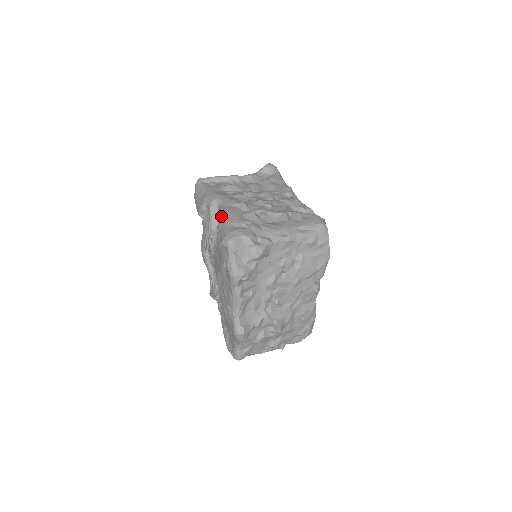
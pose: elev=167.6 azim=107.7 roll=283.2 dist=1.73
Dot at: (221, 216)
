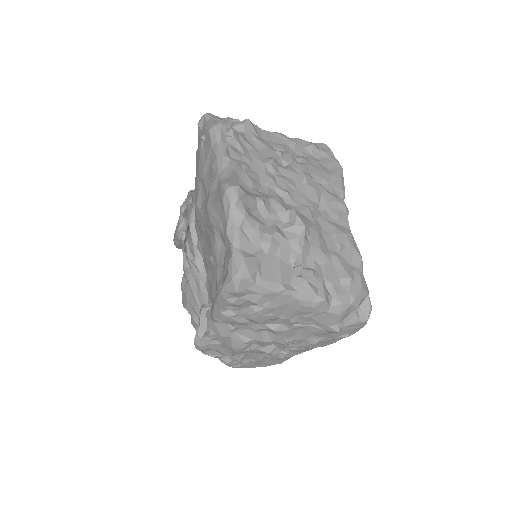
Dot at: occluded
